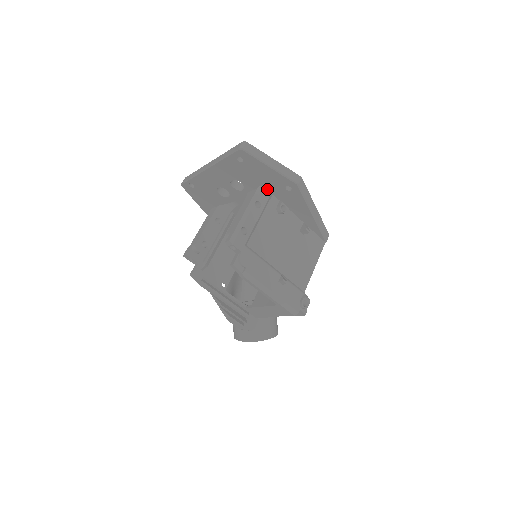
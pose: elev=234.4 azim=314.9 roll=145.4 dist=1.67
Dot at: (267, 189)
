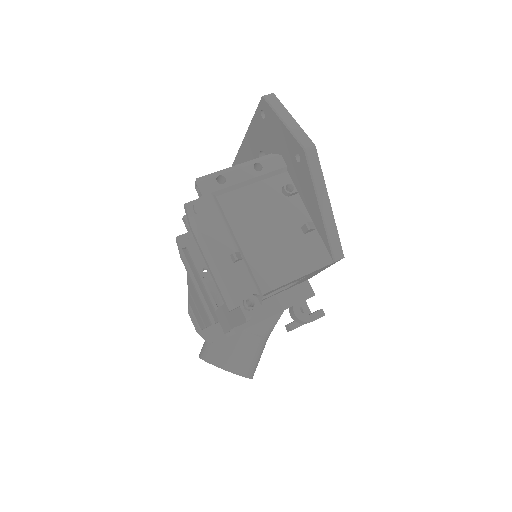
Dot at: (281, 160)
